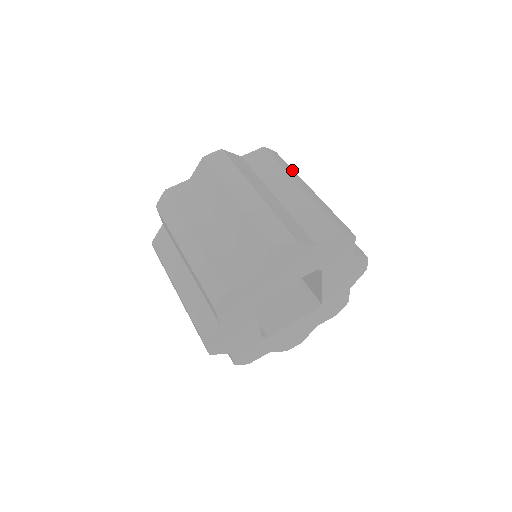
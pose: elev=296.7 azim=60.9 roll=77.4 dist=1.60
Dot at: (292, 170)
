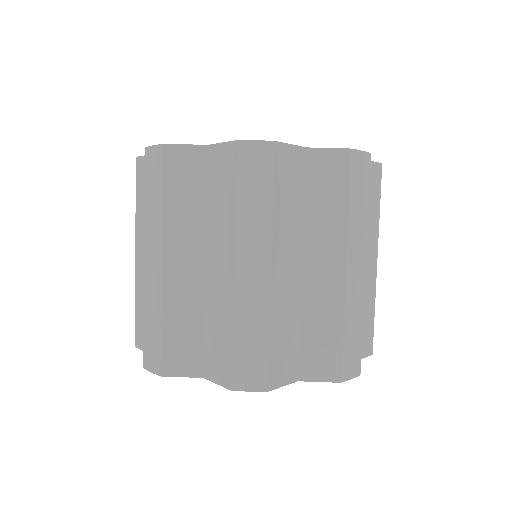
Dot at: (365, 213)
